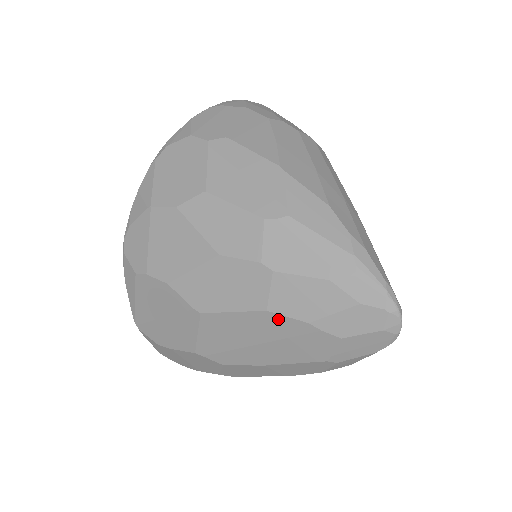
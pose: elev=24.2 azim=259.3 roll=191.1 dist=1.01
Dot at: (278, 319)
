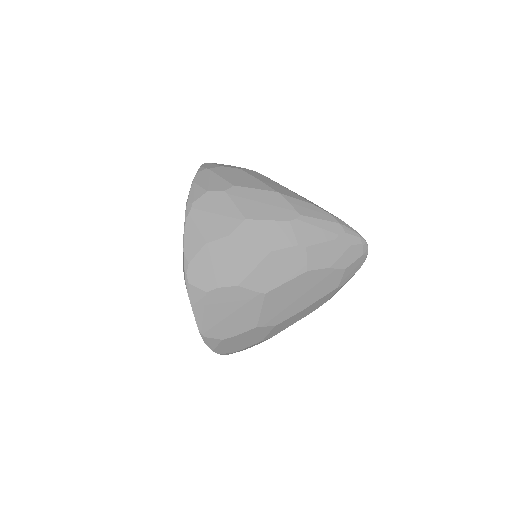
Dot at: (313, 273)
